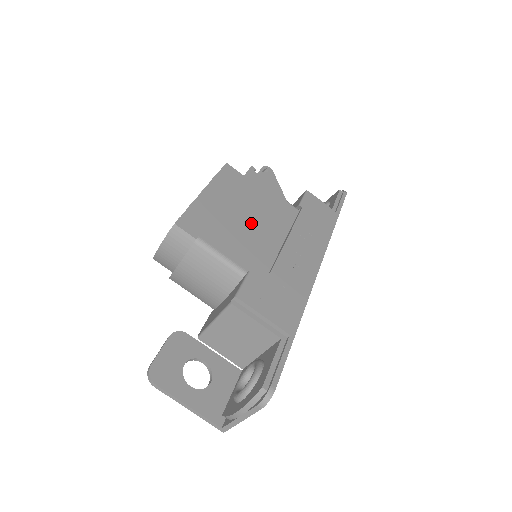
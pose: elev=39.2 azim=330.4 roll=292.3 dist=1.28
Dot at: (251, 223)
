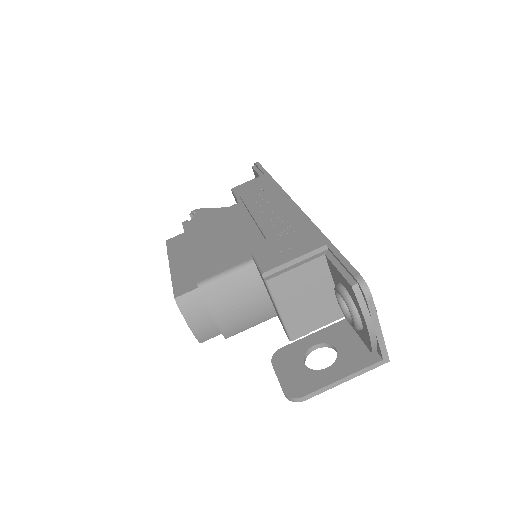
Dot at: (220, 240)
